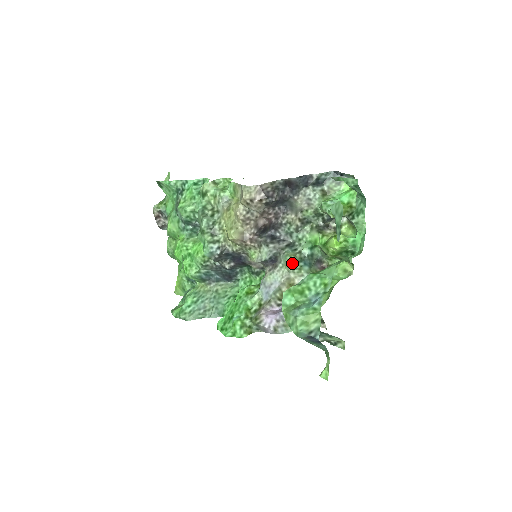
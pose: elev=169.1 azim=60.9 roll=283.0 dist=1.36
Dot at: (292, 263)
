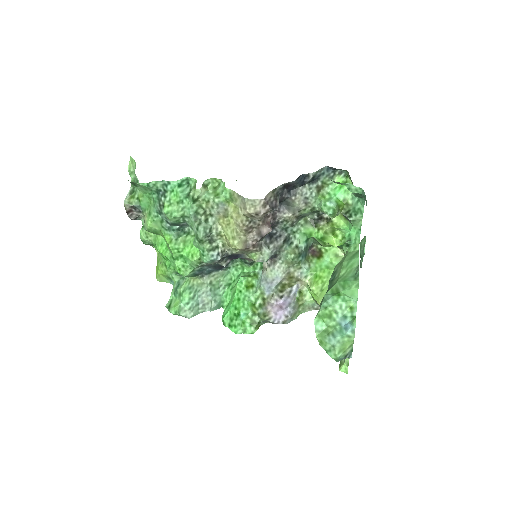
Dot at: (293, 261)
